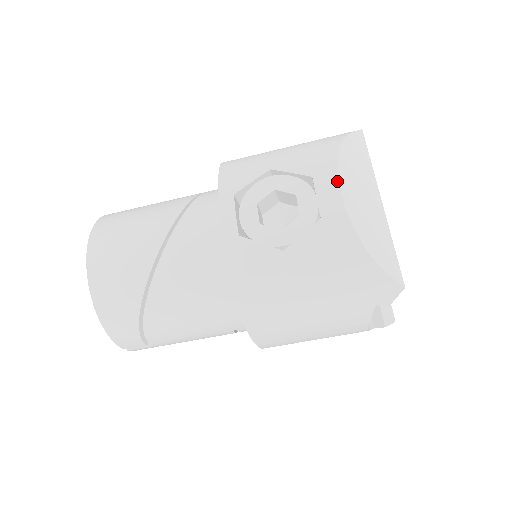
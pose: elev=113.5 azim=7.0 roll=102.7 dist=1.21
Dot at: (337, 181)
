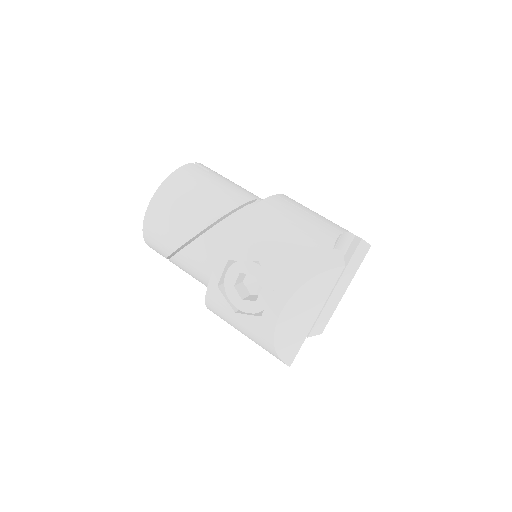
Dot at: (283, 306)
